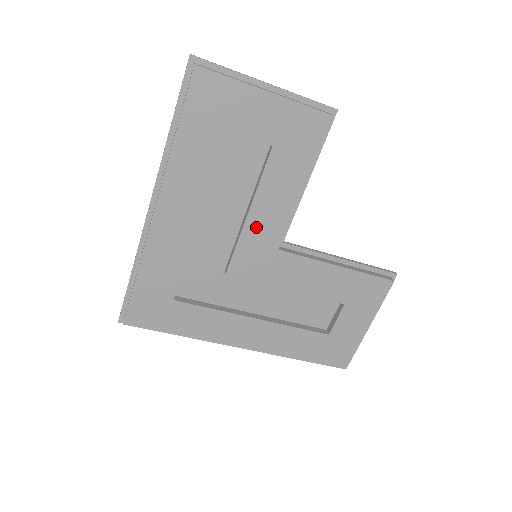
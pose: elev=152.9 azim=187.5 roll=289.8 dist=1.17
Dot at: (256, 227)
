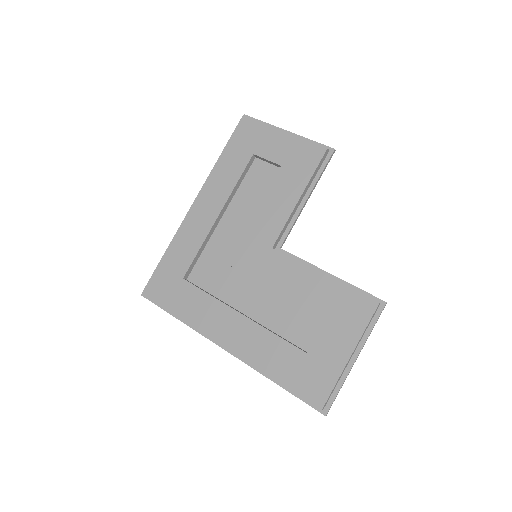
Dot at: (258, 226)
